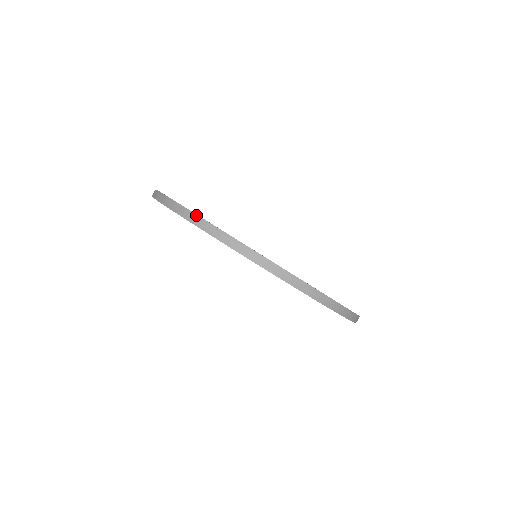
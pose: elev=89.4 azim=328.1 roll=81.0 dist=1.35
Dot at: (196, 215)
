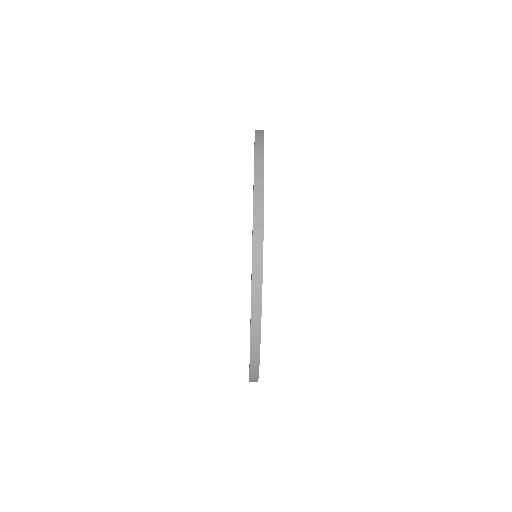
Dot at: (260, 332)
